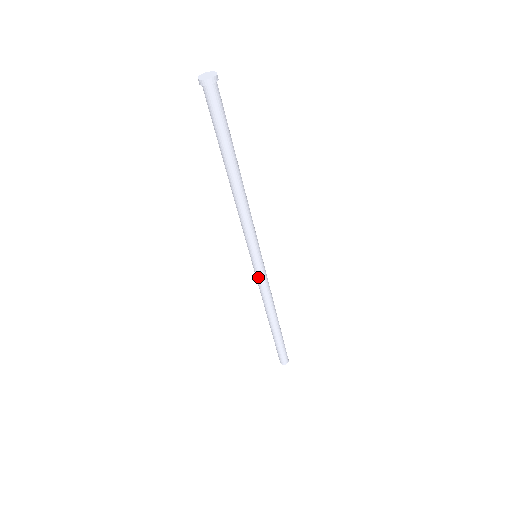
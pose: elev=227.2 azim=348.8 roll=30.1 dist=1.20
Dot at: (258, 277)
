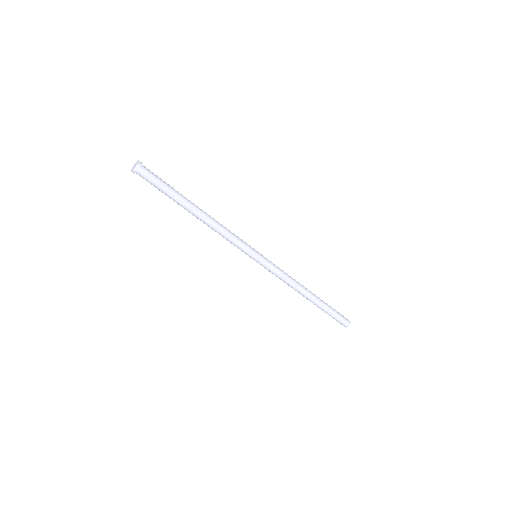
Dot at: (268, 270)
